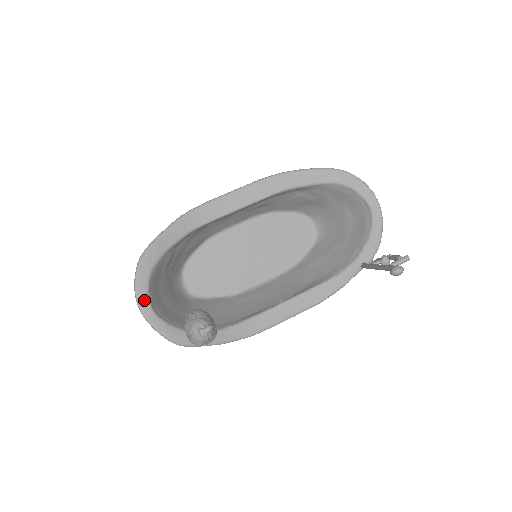
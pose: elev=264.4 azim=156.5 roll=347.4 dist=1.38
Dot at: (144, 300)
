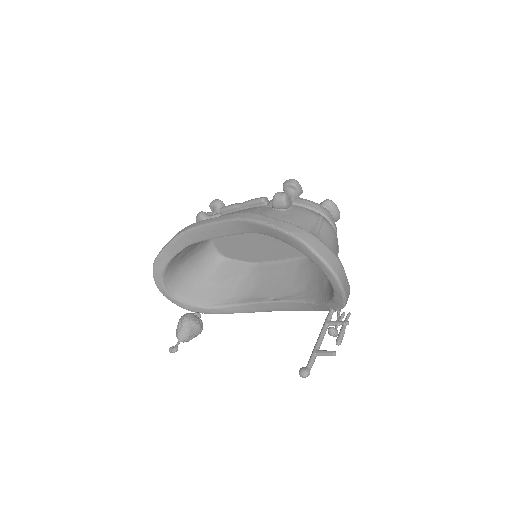
Dot at: (162, 290)
